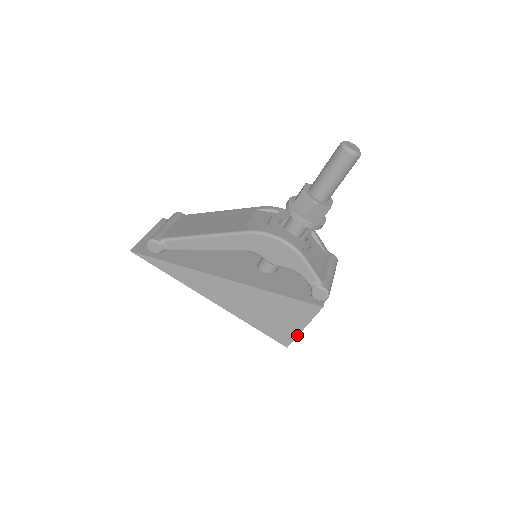
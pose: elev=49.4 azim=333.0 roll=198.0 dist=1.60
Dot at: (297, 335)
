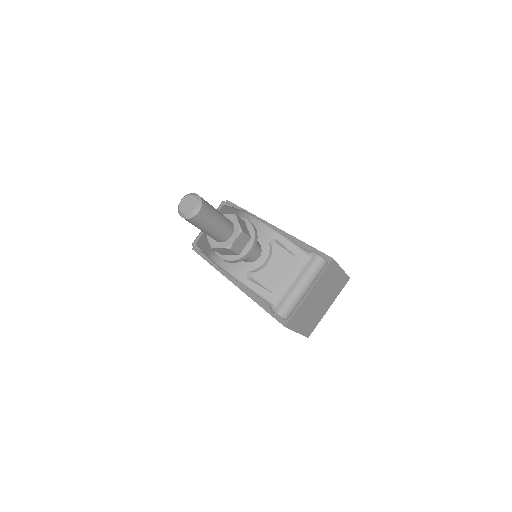
Dot at: (301, 334)
